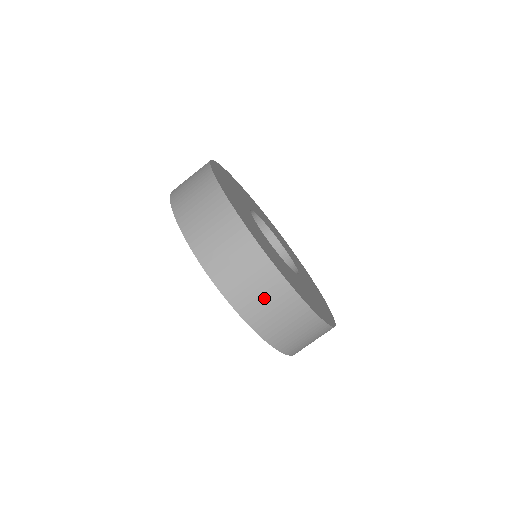
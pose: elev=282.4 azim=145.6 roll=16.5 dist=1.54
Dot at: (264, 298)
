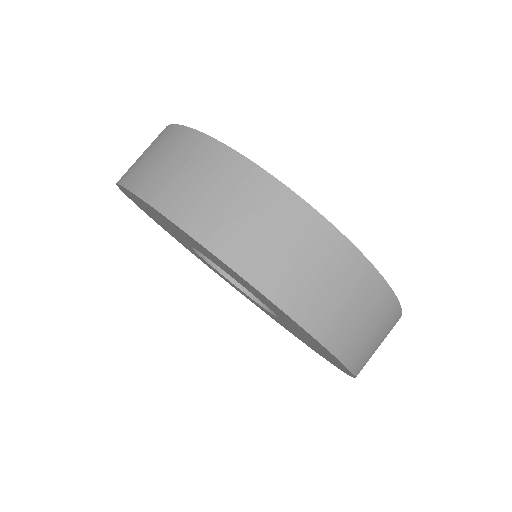
Dot at: (297, 257)
